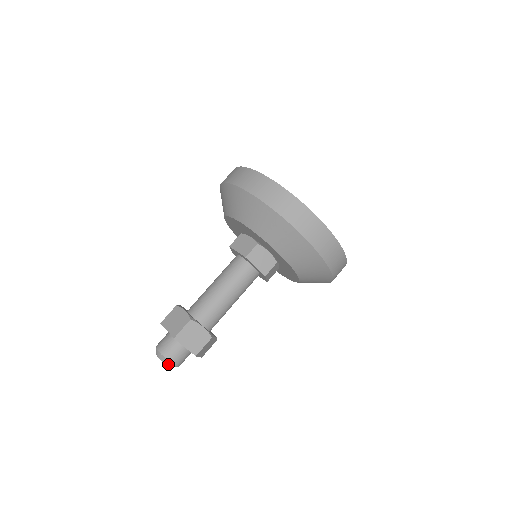
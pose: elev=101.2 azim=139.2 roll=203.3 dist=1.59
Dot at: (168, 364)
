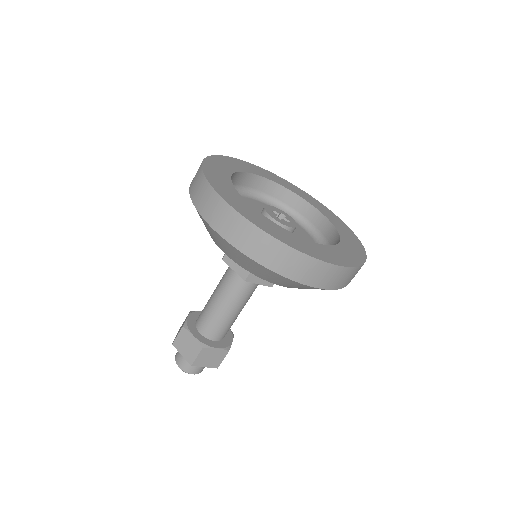
Dot at: occluded
